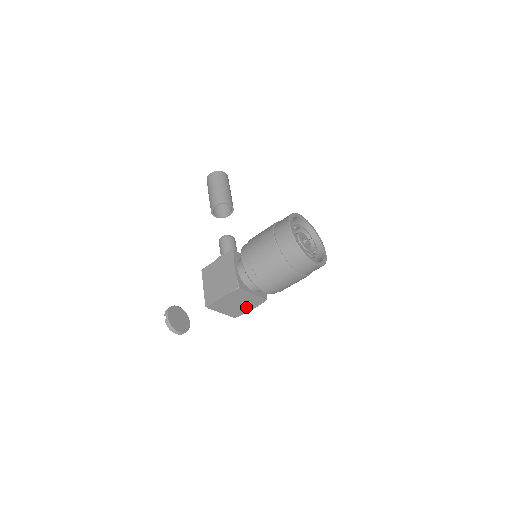
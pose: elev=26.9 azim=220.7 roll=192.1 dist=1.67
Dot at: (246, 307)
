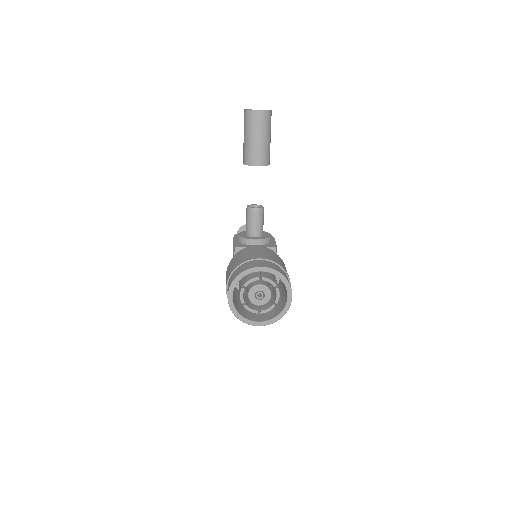
Dot at: occluded
